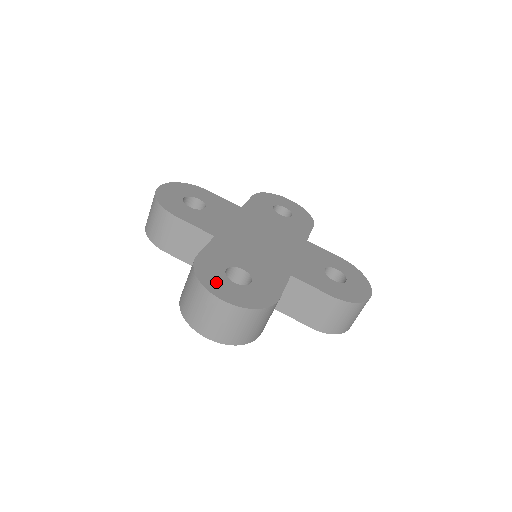
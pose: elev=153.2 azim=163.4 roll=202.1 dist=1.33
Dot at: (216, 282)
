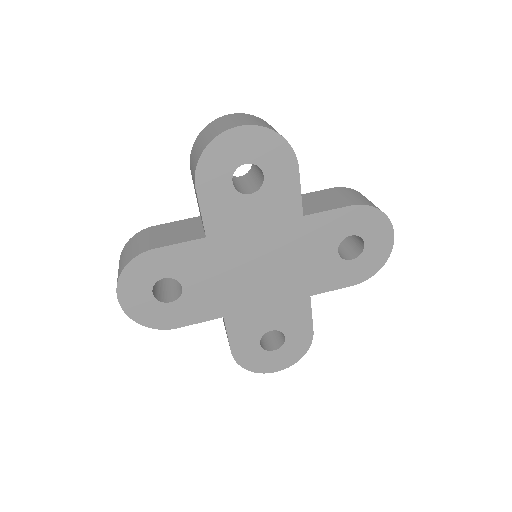
Dot at: (135, 284)
